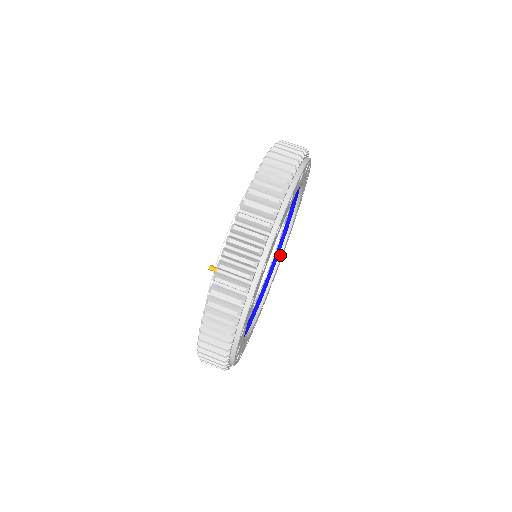
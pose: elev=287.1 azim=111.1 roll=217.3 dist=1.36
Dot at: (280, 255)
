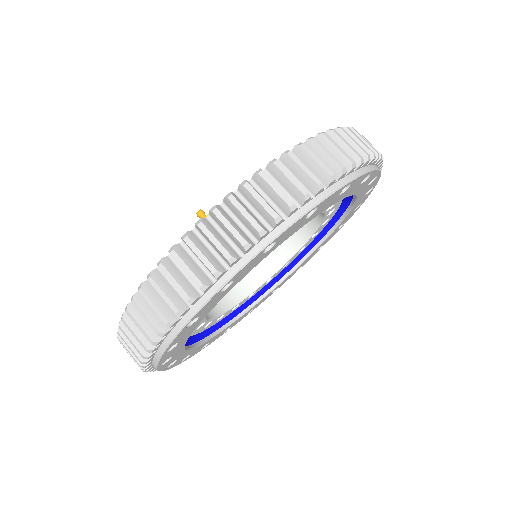
Dot at: (278, 282)
